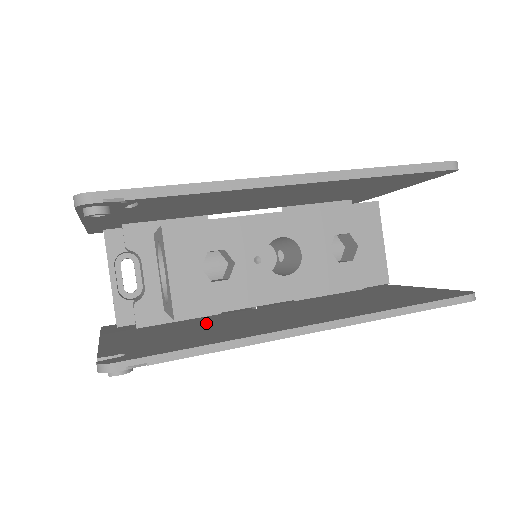
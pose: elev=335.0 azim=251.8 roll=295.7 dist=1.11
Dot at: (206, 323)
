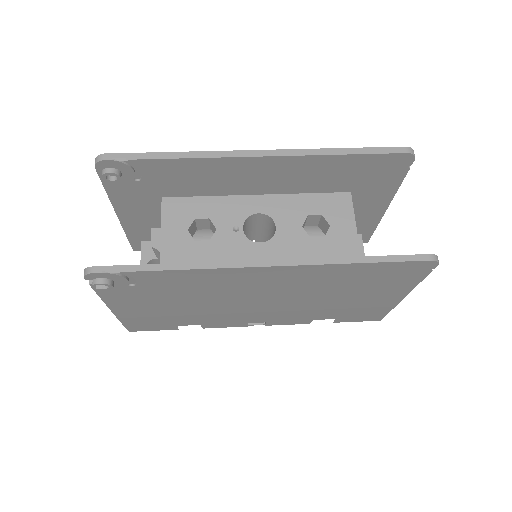
Dot at: occluded
